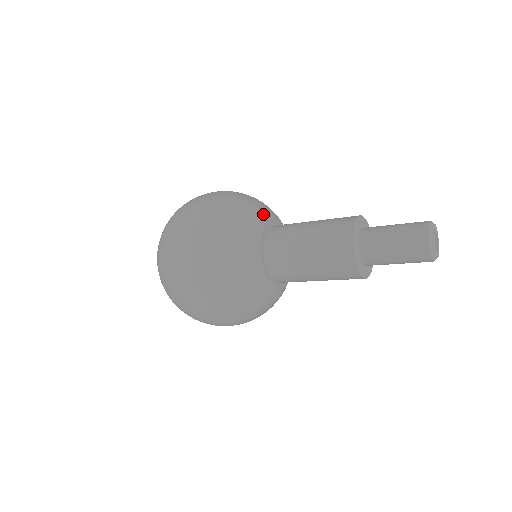
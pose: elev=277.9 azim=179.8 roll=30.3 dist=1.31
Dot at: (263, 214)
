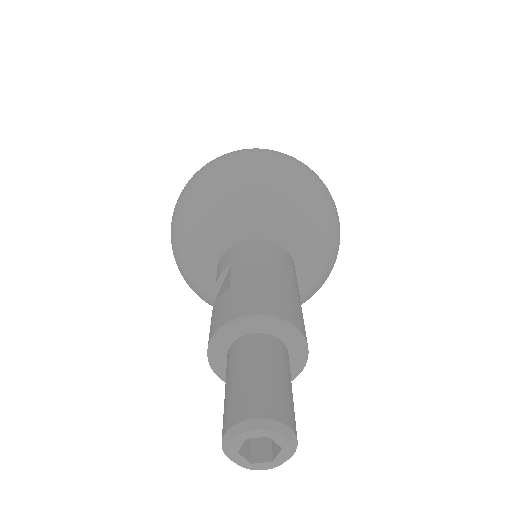
Dot at: (251, 217)
